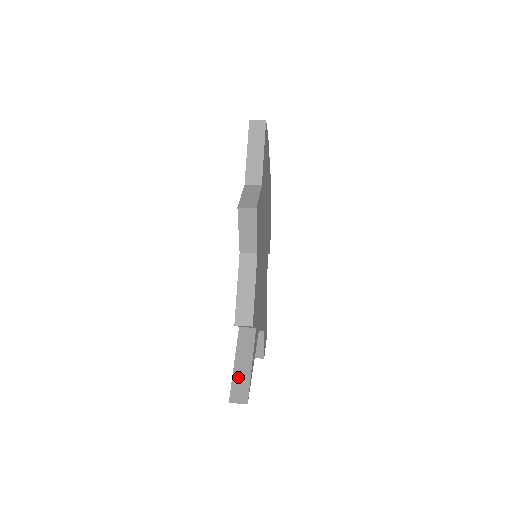
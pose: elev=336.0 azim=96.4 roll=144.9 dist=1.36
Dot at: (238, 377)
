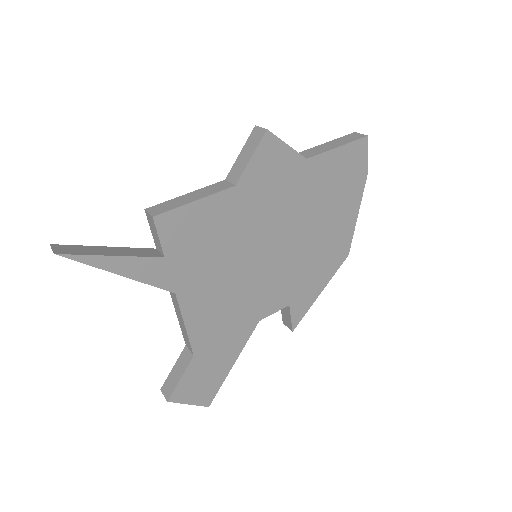
Dot at: (89, 248)
